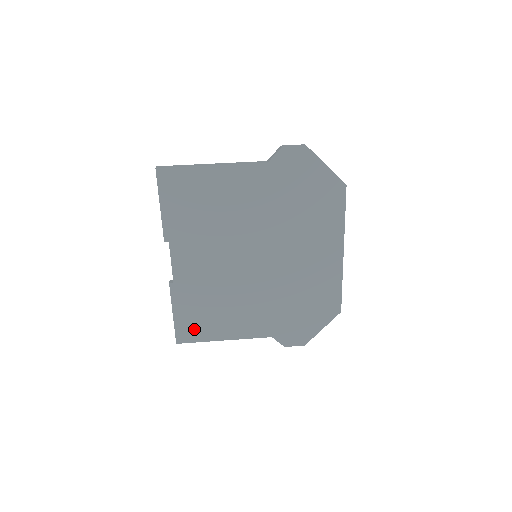
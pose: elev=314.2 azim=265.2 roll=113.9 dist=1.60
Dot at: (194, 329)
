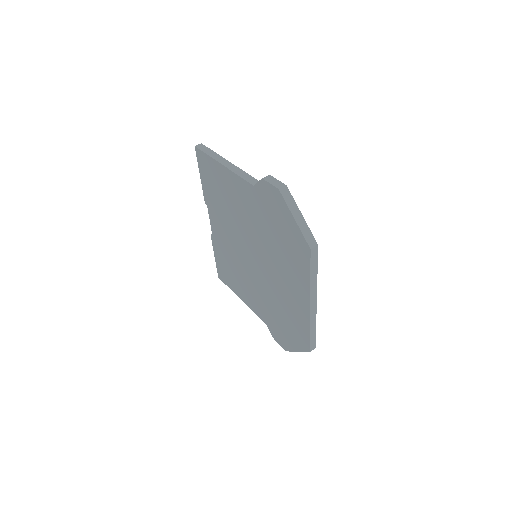
Dot at: (225, 276)
